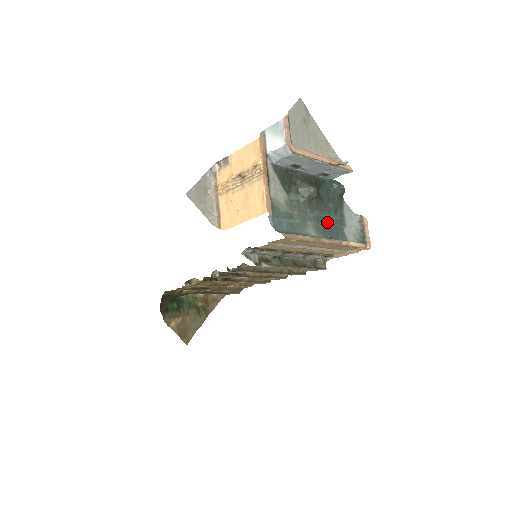
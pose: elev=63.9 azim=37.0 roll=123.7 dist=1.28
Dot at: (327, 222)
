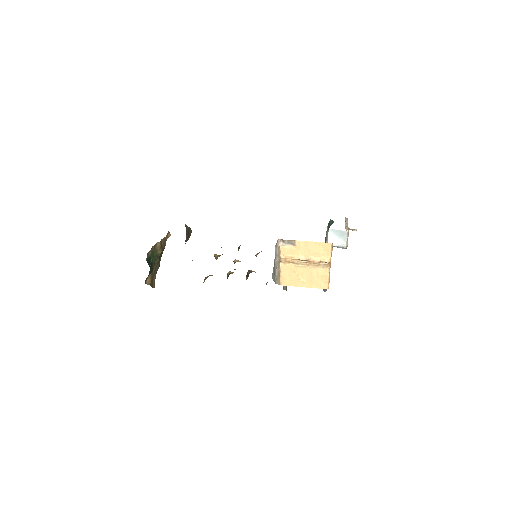
Dot at: occluded
